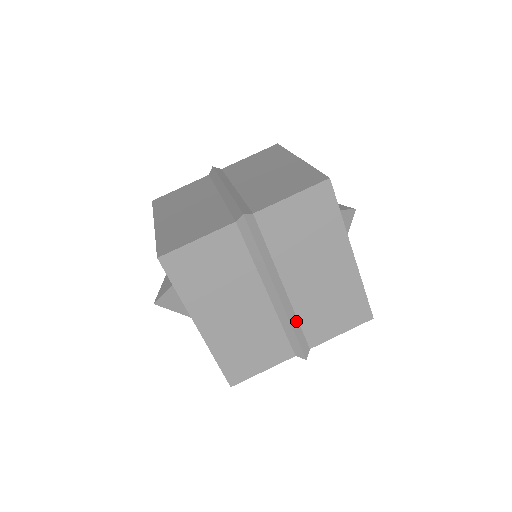
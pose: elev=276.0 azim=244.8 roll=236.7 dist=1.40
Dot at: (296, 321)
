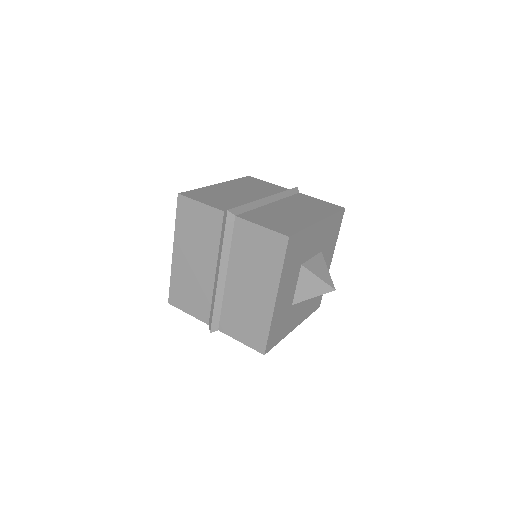
Dot at: (220, 304)
